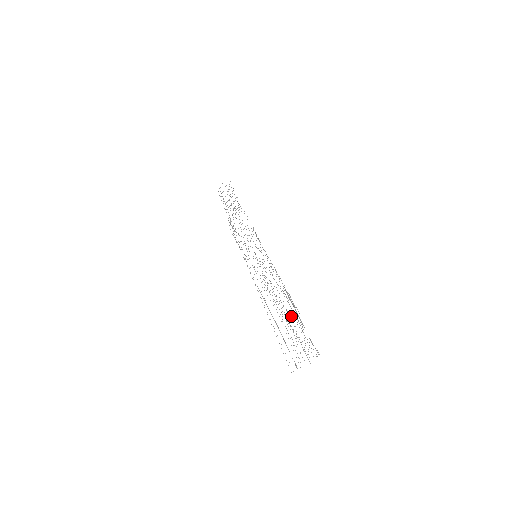
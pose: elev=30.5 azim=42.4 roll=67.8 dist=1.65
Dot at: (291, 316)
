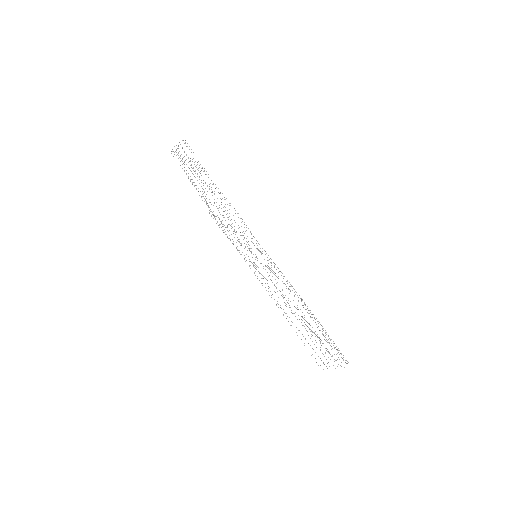
Dot at: occluded
